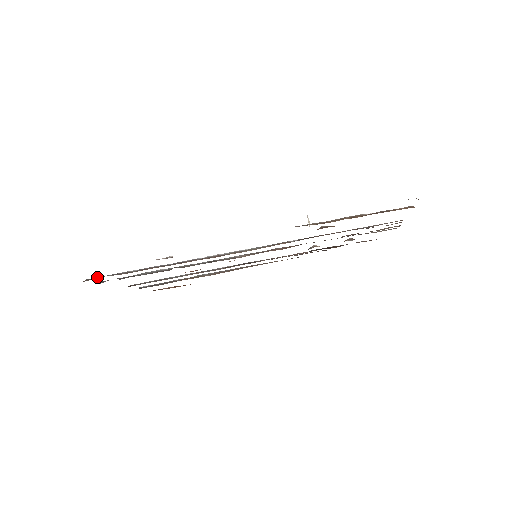
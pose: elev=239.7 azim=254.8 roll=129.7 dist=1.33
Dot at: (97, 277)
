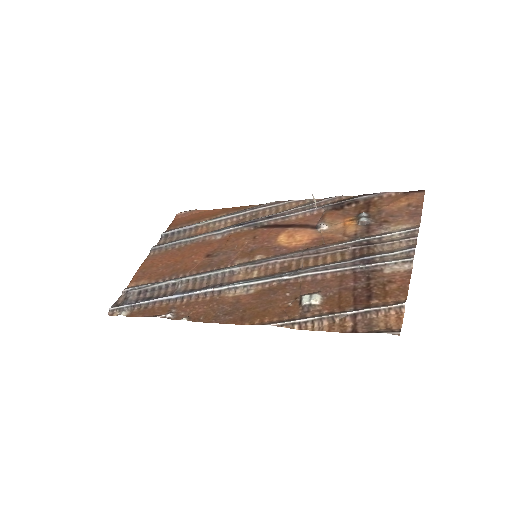
Dot at: (117, 308)
